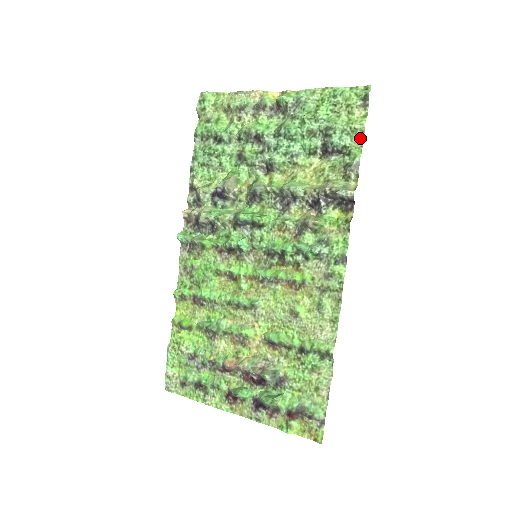
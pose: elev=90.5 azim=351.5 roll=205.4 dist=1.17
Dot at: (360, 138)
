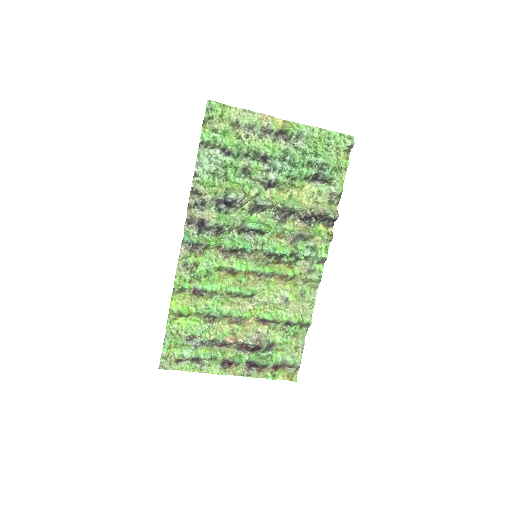
Dot at: (343, 175)
